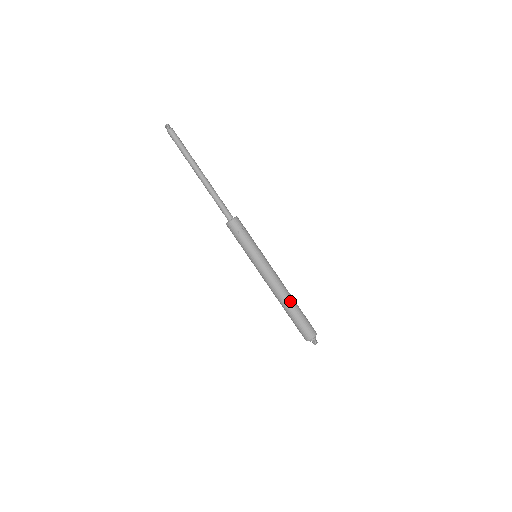
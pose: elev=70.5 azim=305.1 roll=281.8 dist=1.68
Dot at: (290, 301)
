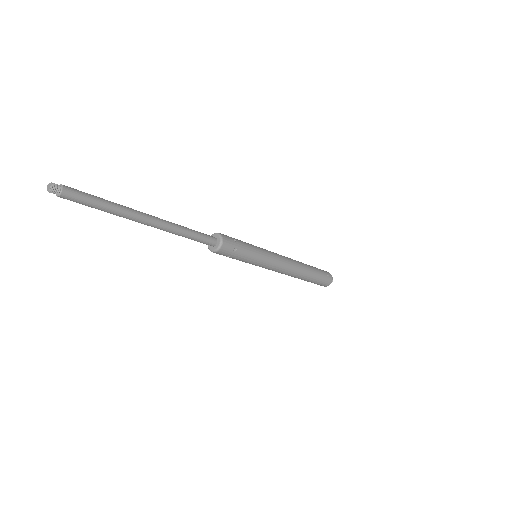
Dot at: (303, 276)
